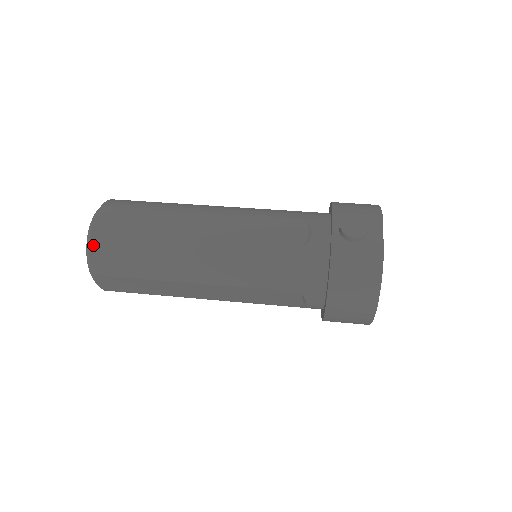
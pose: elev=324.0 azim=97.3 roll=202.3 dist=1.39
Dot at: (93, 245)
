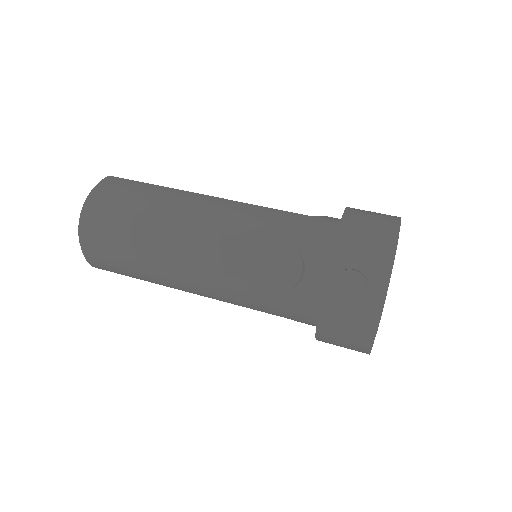
Dot at: (84, 250)
